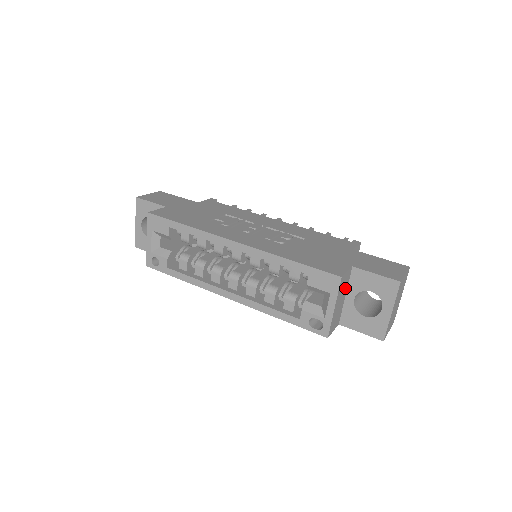
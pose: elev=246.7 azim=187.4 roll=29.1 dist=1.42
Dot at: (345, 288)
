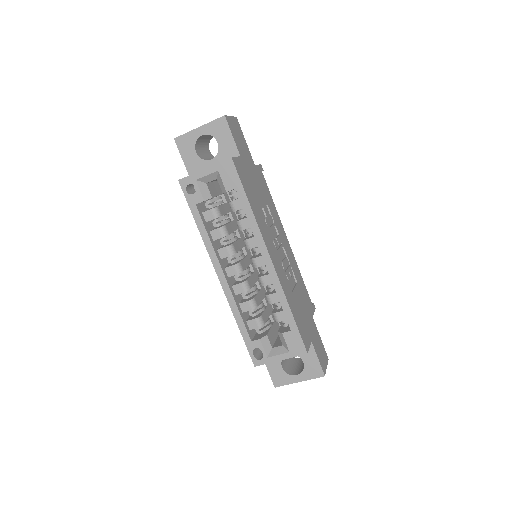
Dot at: occluded
